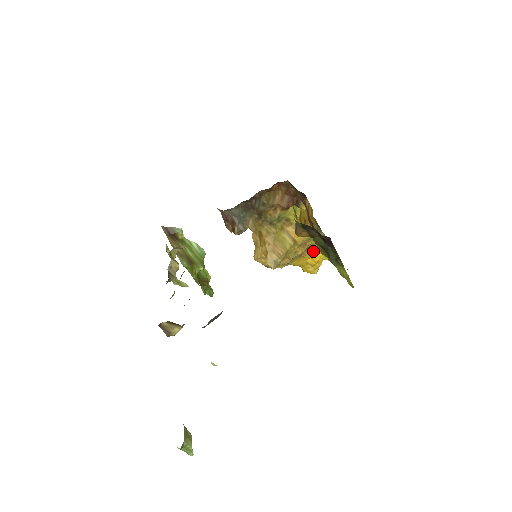
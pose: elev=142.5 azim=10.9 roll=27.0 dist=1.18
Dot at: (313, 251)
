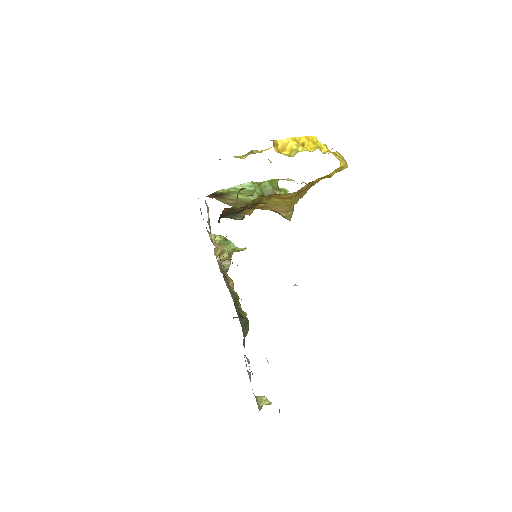
Dot at: (317, 181)
